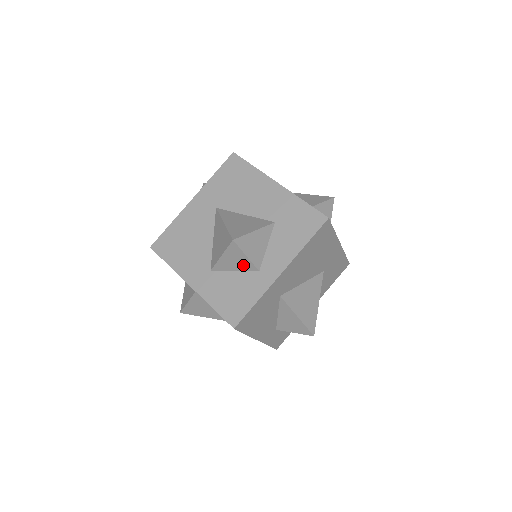
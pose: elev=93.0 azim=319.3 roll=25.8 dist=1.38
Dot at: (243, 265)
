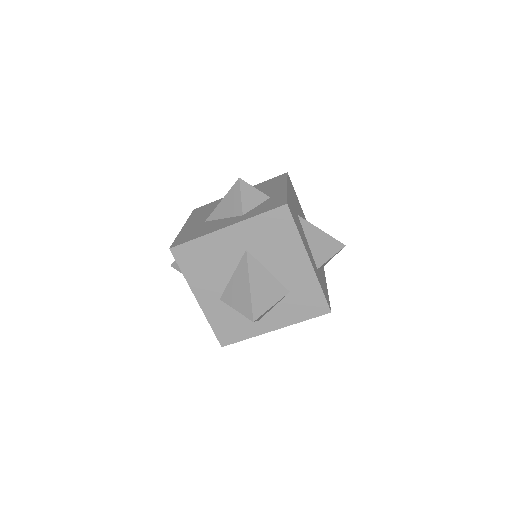
Dot at: occluded
